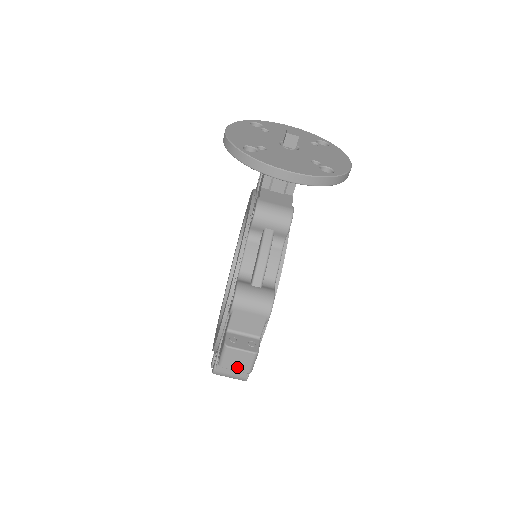
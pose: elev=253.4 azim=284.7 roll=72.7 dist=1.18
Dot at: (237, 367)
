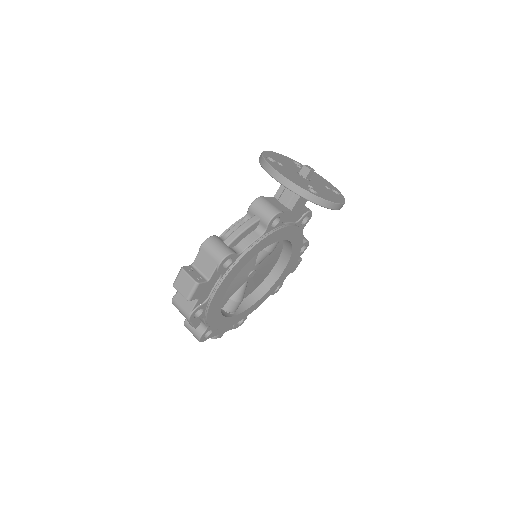
Dot at: (182, 290)
